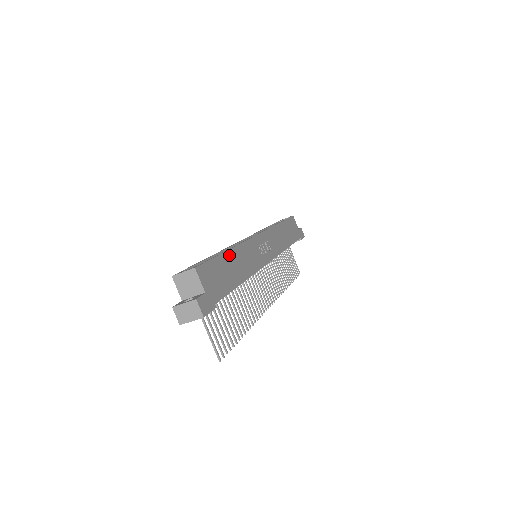
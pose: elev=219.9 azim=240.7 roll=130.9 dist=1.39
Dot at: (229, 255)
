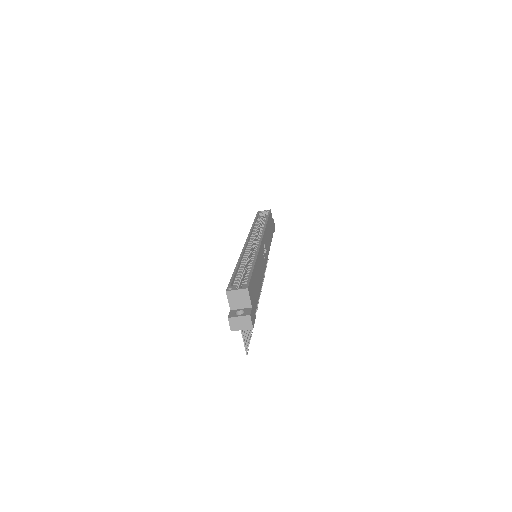
Dot at: (255, 268)
